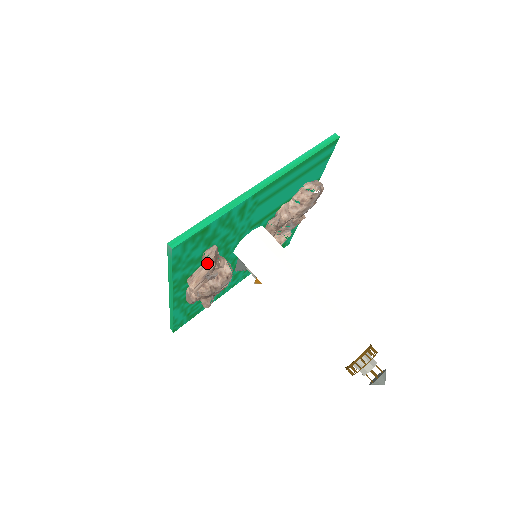
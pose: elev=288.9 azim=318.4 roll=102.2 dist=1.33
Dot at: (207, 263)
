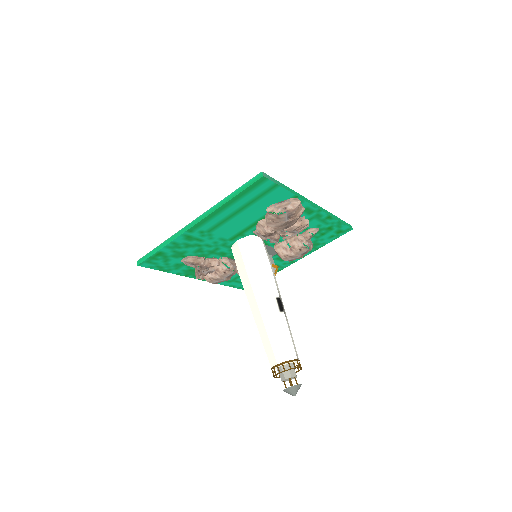
Dot at: occluded
